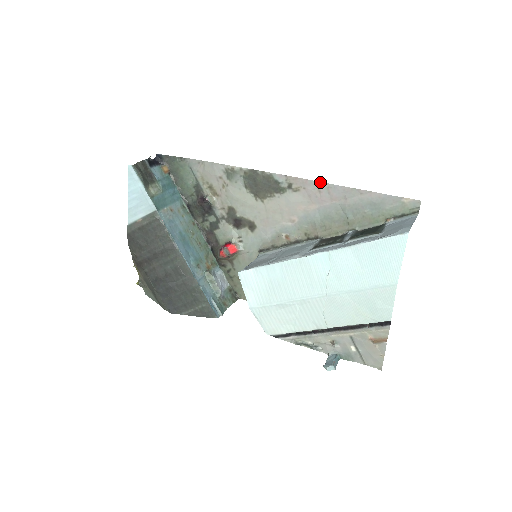
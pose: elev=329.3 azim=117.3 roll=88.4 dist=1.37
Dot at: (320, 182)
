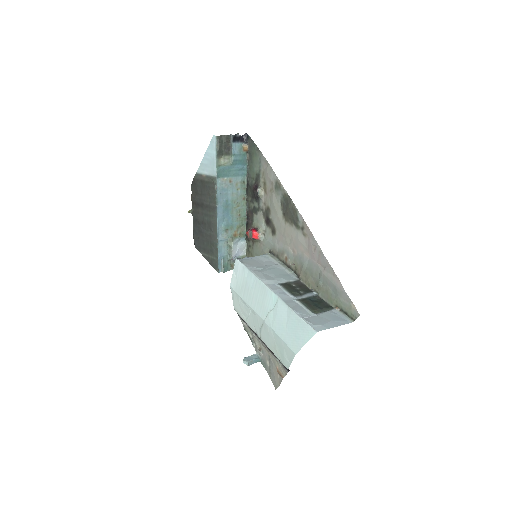
Dot at: occluded
